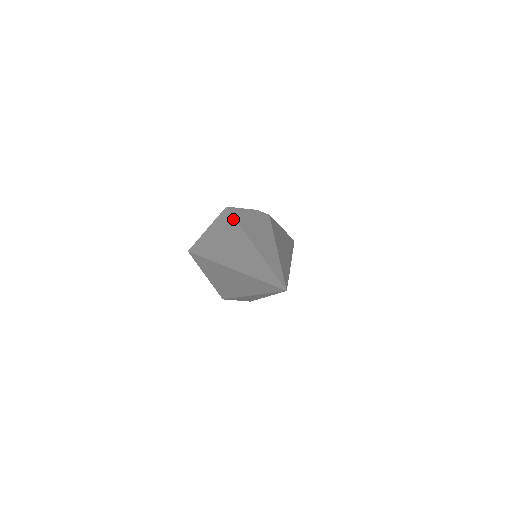
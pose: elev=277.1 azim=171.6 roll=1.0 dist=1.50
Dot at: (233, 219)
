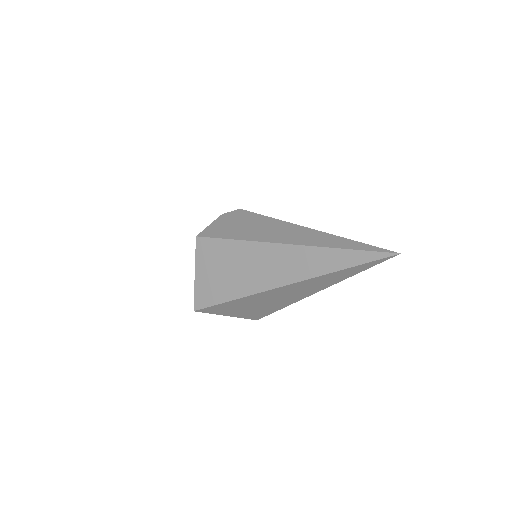
Dot at: (226, 241)
